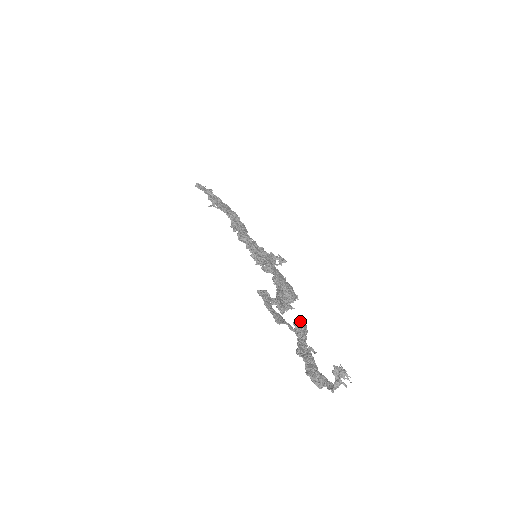
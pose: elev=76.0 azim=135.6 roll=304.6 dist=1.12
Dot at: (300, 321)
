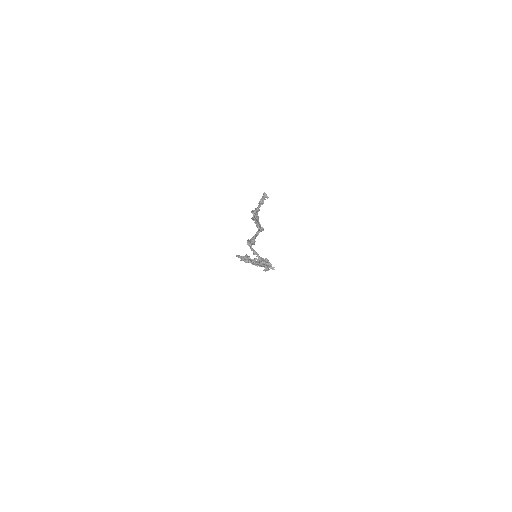
Dot at: occluded
